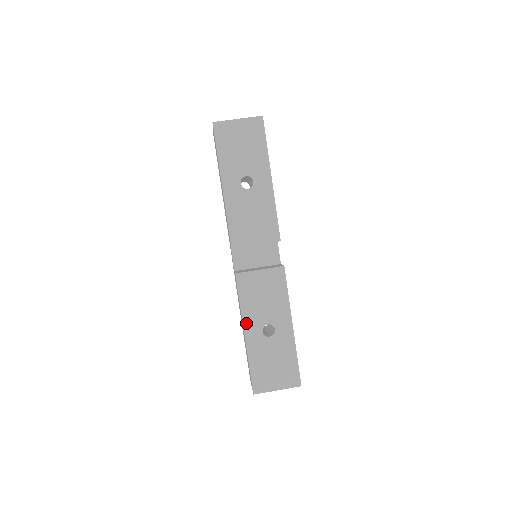
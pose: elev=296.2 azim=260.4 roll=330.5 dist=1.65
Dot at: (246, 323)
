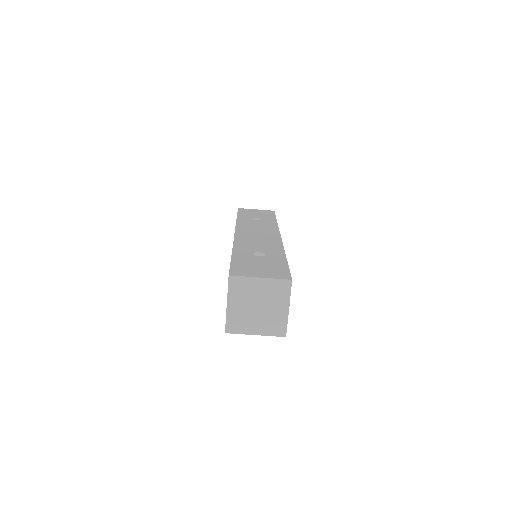
Dot at: occluded
